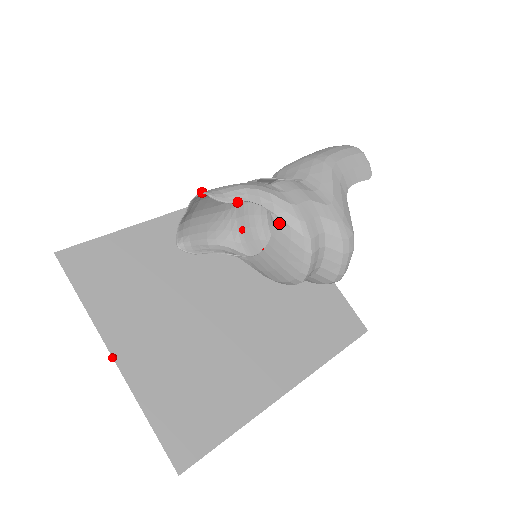
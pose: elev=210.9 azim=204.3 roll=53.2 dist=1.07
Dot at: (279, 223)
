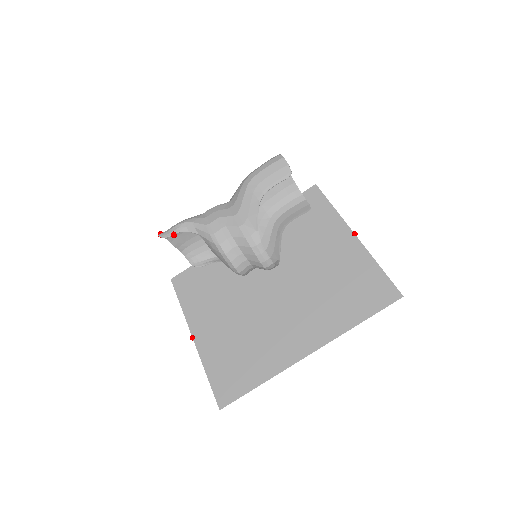
Dot at: (204, 239)
